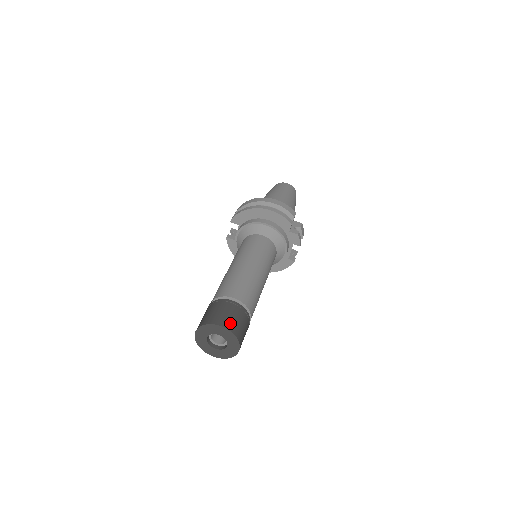
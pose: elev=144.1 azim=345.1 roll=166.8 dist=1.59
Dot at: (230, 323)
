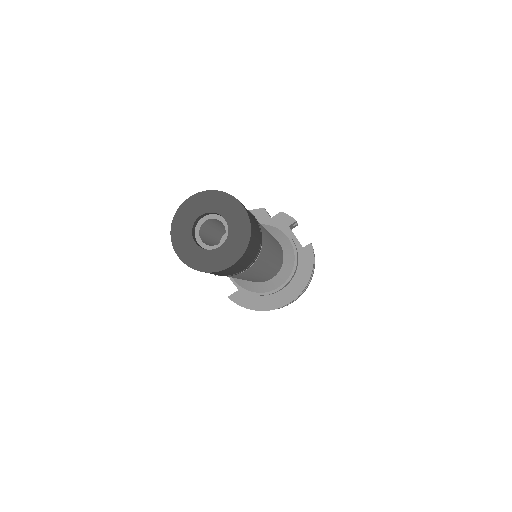
Dot at: occluded
